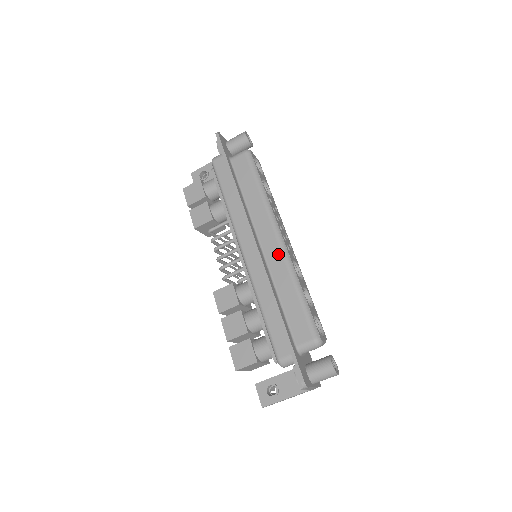
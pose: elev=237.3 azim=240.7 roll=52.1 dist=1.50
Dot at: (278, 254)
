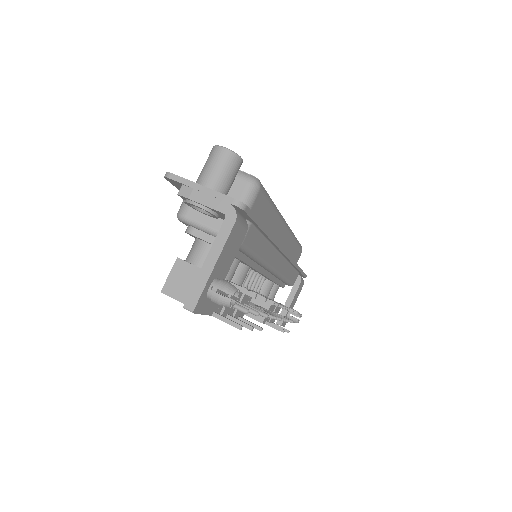
Dot at: occluded
